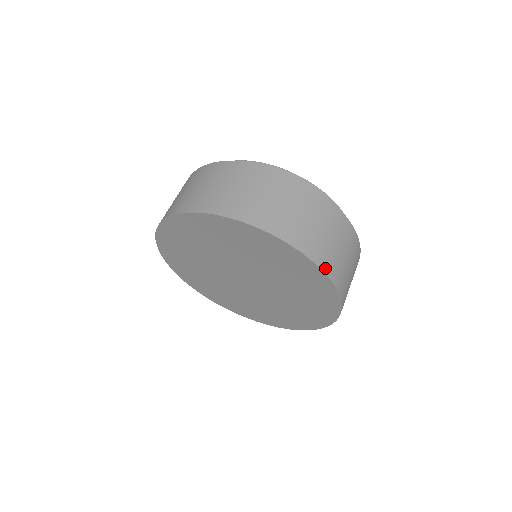
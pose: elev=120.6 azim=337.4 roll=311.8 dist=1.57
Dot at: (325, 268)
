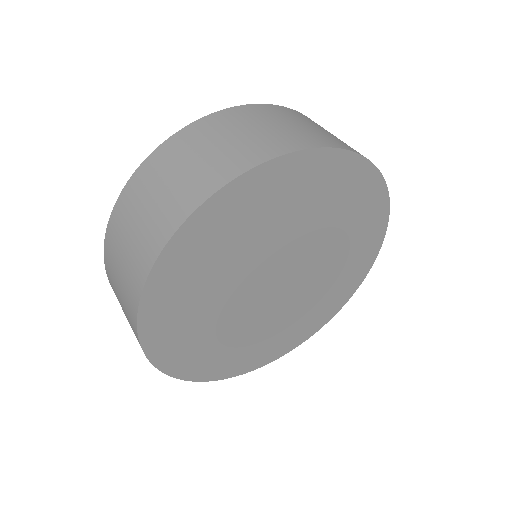
Dot at: occluded
